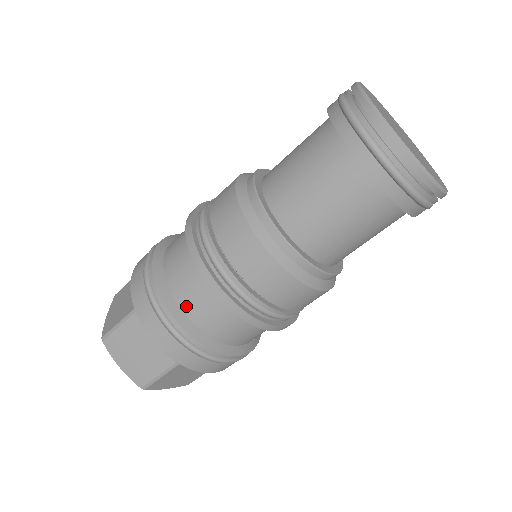
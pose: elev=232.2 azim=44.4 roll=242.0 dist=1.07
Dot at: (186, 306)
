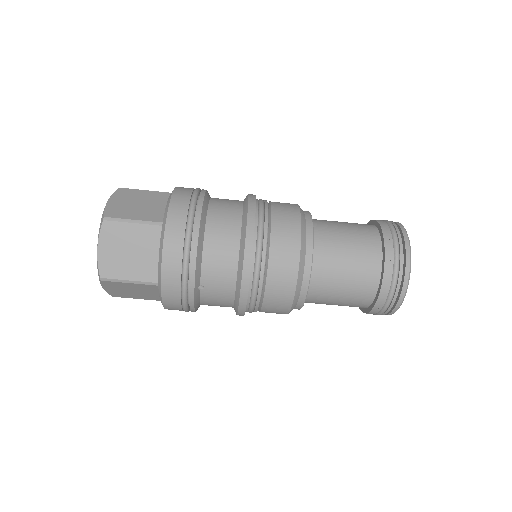
Dot at: (215, 204)
